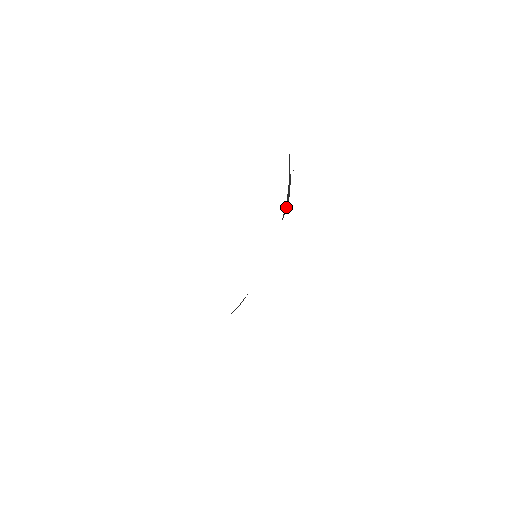
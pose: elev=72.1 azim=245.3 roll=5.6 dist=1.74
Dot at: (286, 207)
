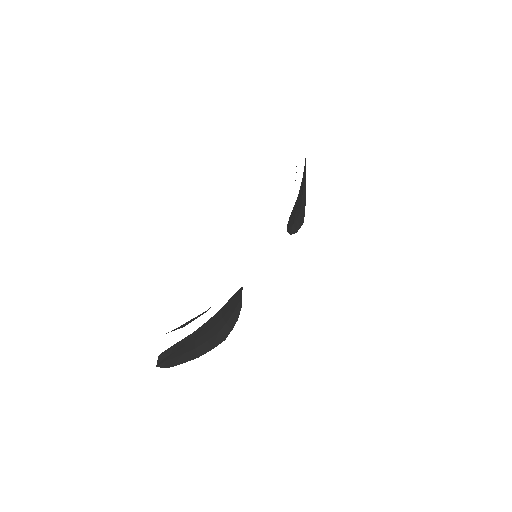
Dot at: (297, 227)
